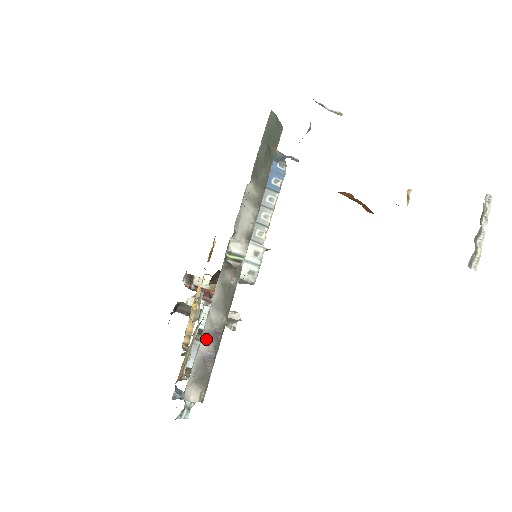
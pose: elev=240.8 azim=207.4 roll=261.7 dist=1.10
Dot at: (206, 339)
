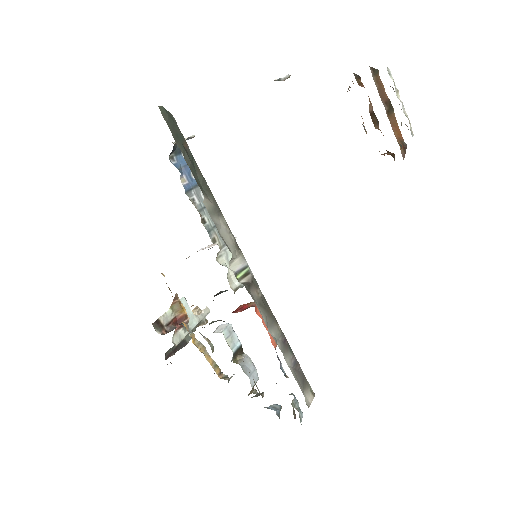
Dot at: (285, 355)
